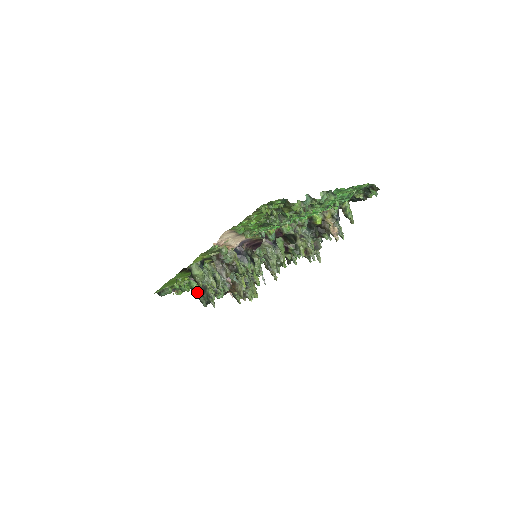
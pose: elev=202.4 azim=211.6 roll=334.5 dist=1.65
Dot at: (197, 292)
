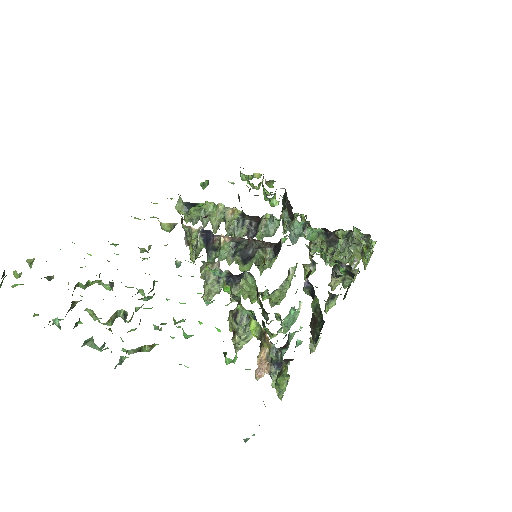
Dot at: (282, 202)
